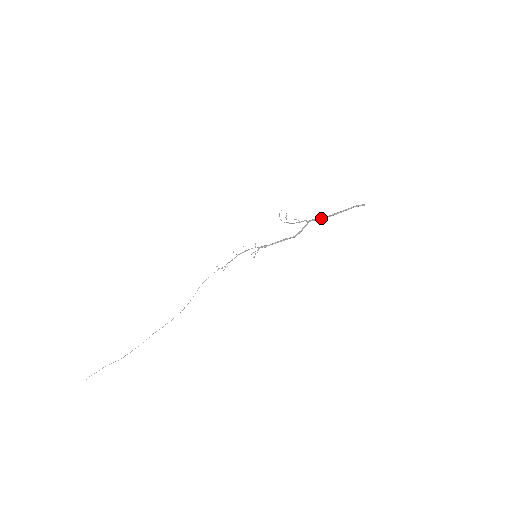
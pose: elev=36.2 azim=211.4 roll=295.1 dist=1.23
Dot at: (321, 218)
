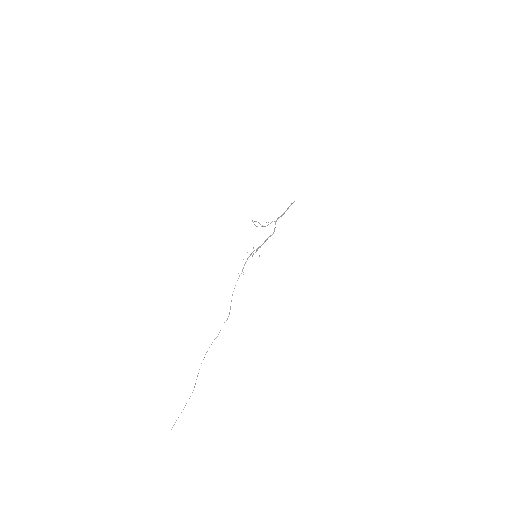
Dot at: occluded
